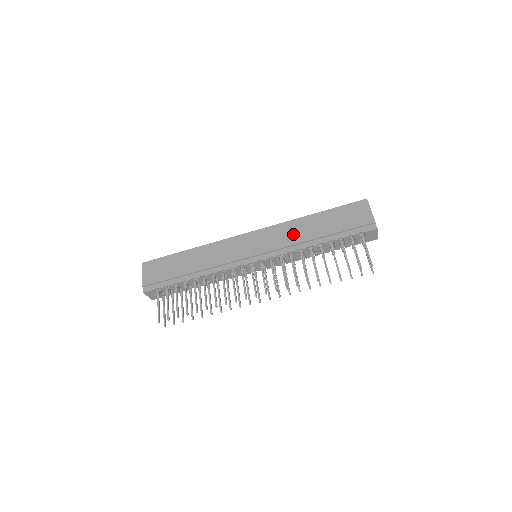
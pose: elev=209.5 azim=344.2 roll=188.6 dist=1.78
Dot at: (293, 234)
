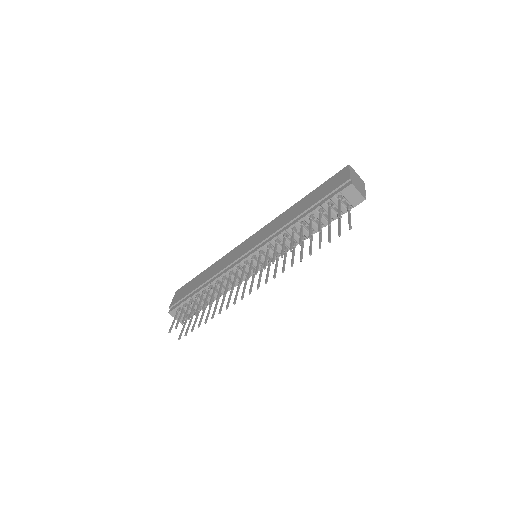
Dot at: (281, 222)
